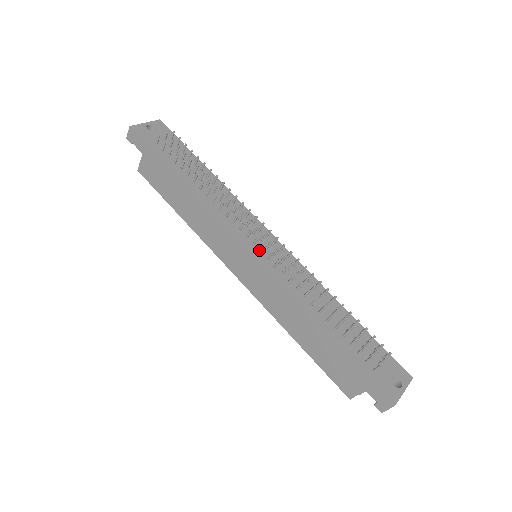
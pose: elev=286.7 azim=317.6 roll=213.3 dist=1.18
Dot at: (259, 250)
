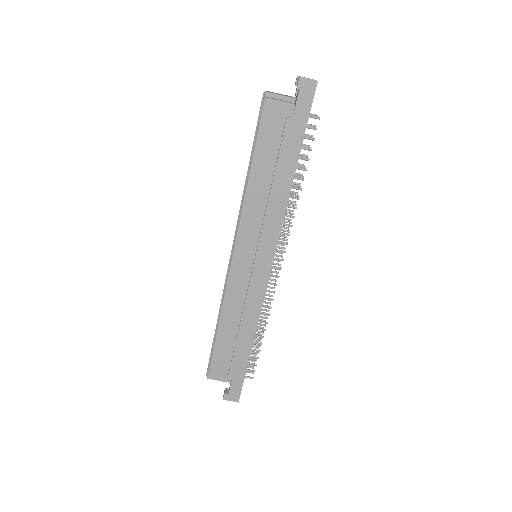
Dot at: occluded
